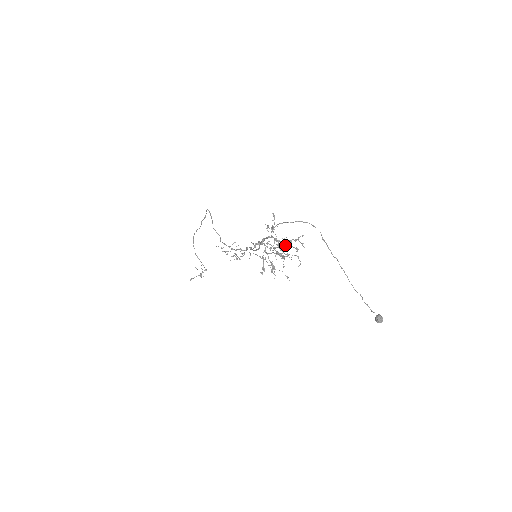
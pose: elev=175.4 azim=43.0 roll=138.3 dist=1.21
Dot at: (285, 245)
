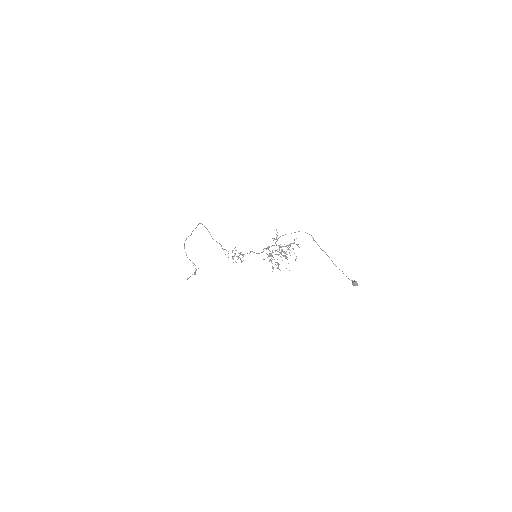
Dot at: occluded
